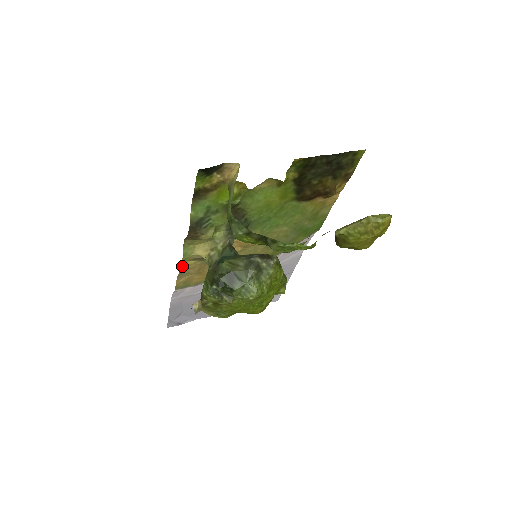
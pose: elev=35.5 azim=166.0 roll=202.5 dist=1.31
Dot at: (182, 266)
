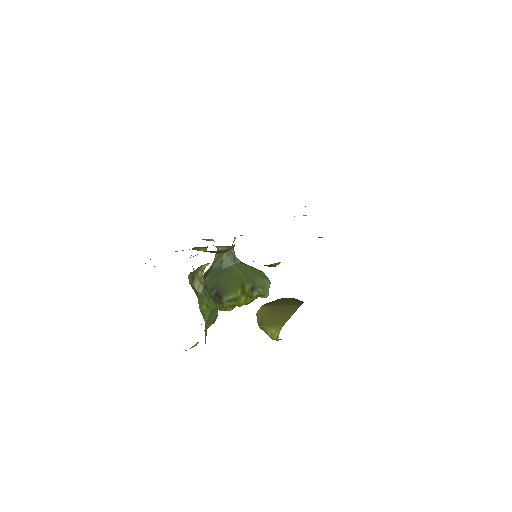
Dot at: occluded
